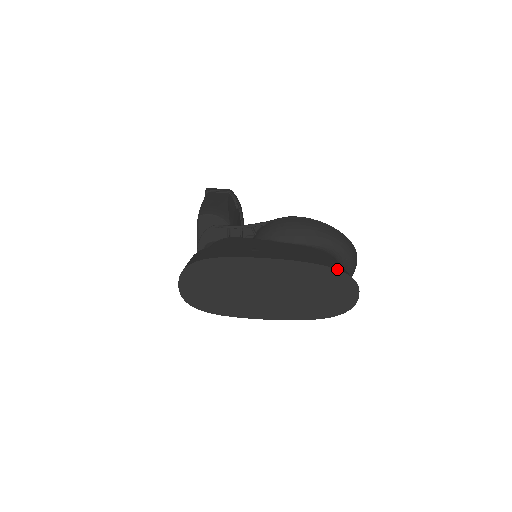
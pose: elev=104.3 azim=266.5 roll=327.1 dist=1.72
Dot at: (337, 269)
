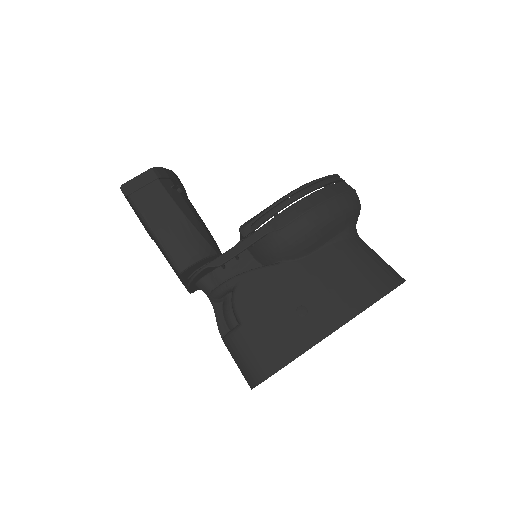
Dot at: occluded
